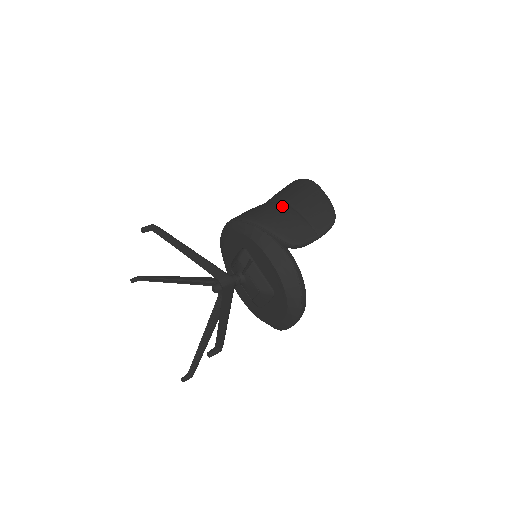
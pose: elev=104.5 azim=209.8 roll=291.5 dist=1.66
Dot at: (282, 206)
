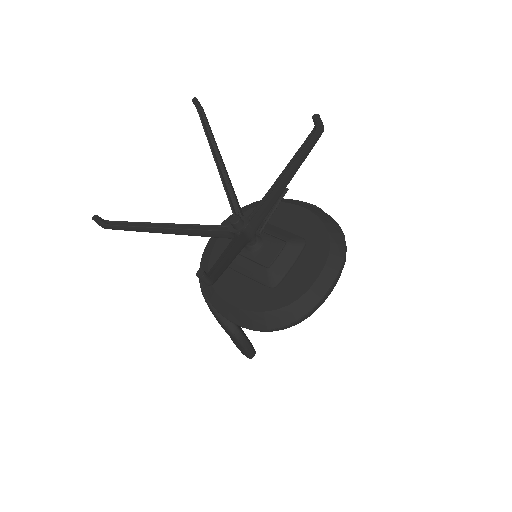
Dot at: occluded
